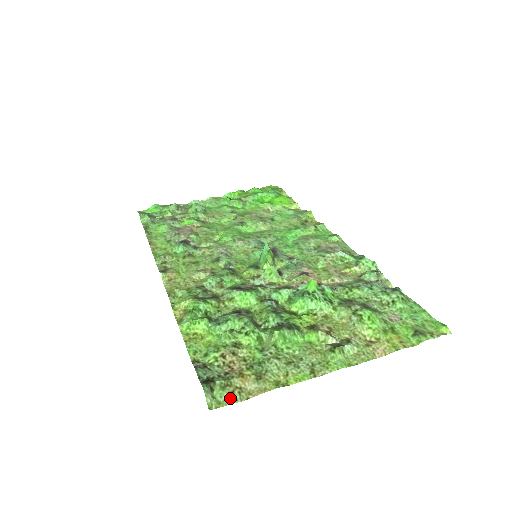
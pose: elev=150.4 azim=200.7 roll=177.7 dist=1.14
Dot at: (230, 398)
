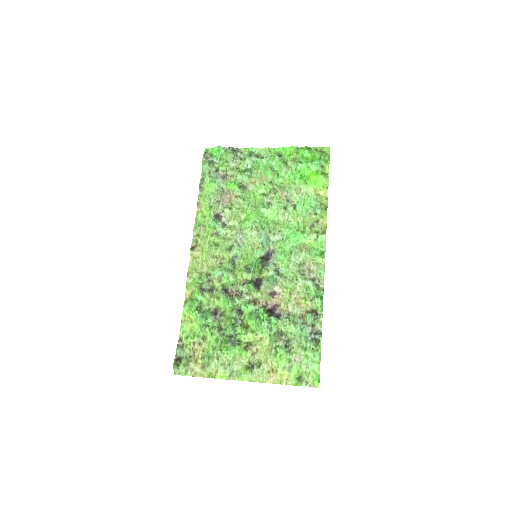
Dot at: (185, 373)
